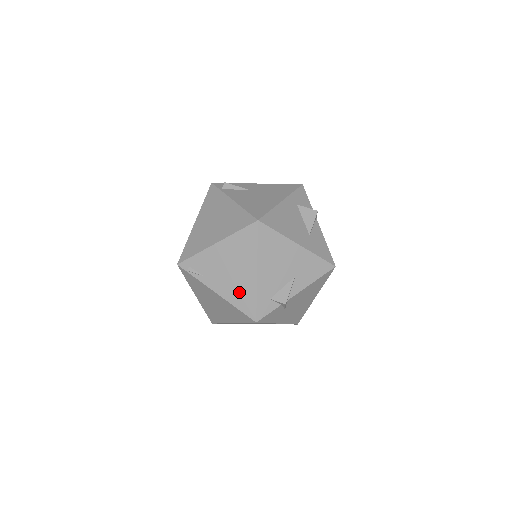
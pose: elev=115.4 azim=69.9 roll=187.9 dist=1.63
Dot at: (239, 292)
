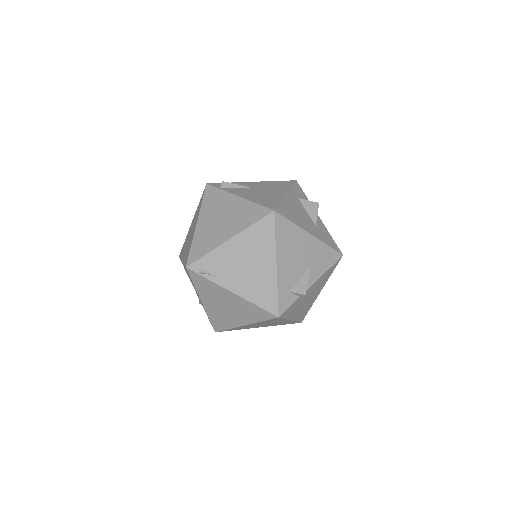
Dot at: (258, 288)
